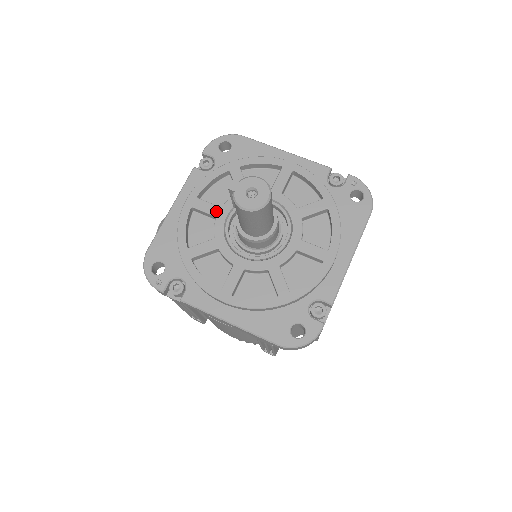
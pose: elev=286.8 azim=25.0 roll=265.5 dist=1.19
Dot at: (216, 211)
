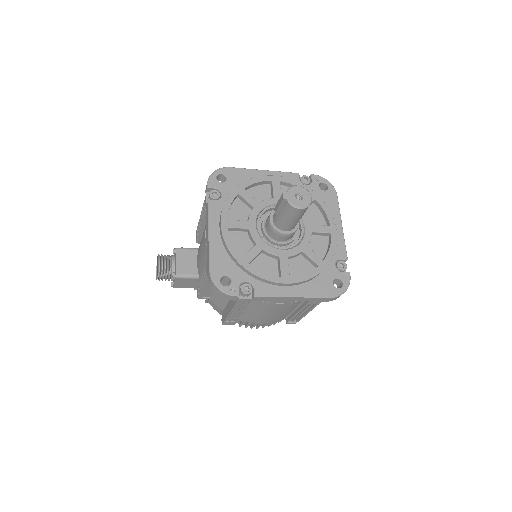
Dot at: (247, 225)
